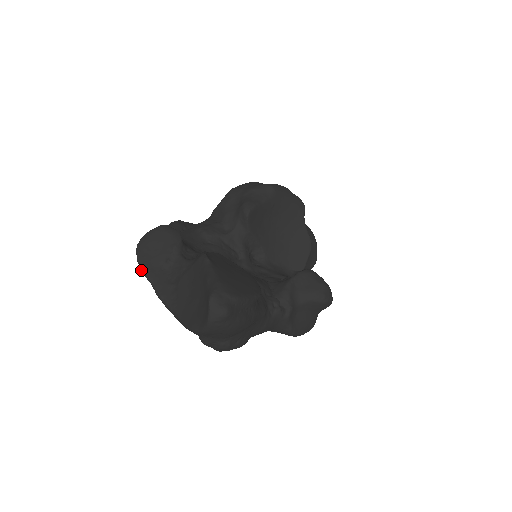
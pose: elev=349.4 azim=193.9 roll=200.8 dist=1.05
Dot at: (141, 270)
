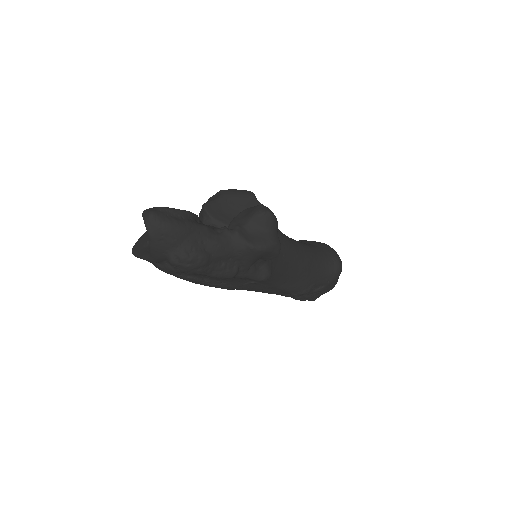
Dot at: (134, 255)
